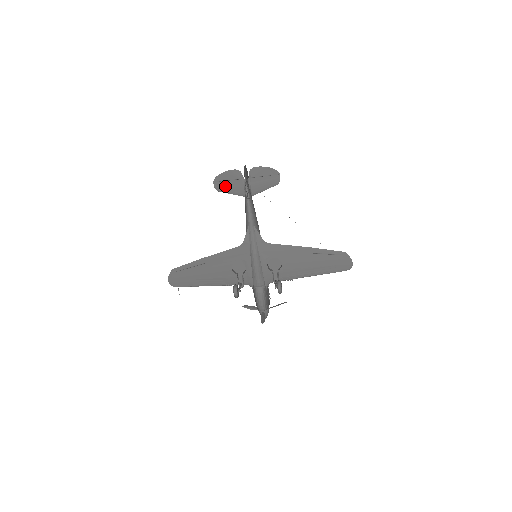
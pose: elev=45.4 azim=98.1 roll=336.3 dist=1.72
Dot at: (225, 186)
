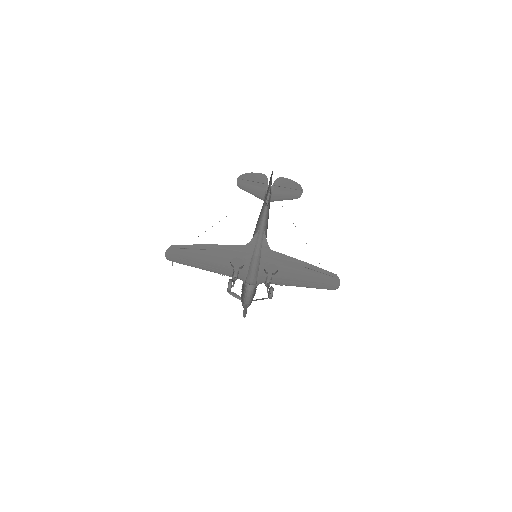
Dot at: (248, 185)
